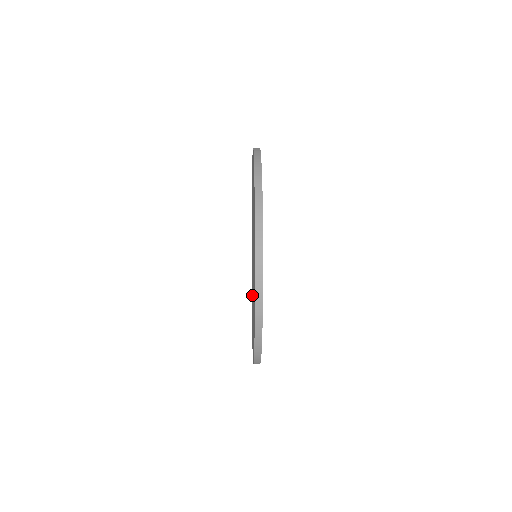
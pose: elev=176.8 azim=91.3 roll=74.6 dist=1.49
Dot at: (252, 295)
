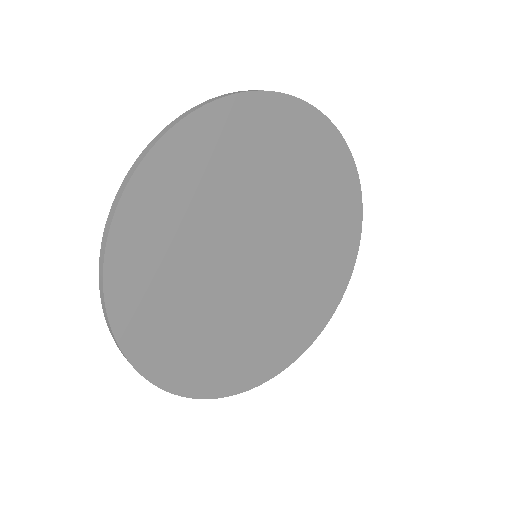
Dot at: occluded
